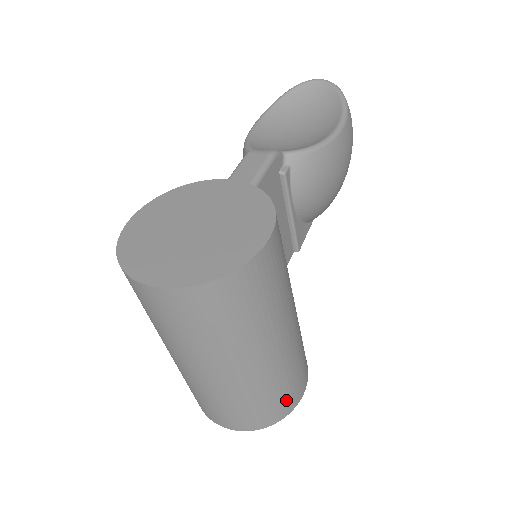
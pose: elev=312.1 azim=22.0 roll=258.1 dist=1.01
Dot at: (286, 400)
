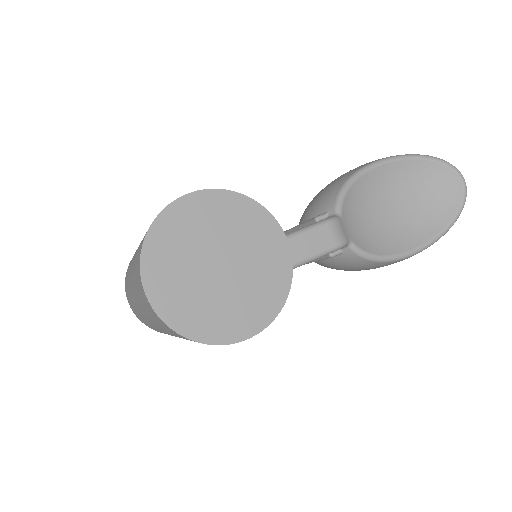
Dot at: occluded
